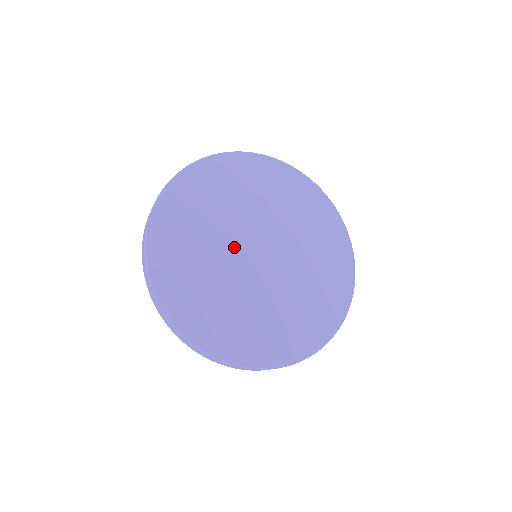
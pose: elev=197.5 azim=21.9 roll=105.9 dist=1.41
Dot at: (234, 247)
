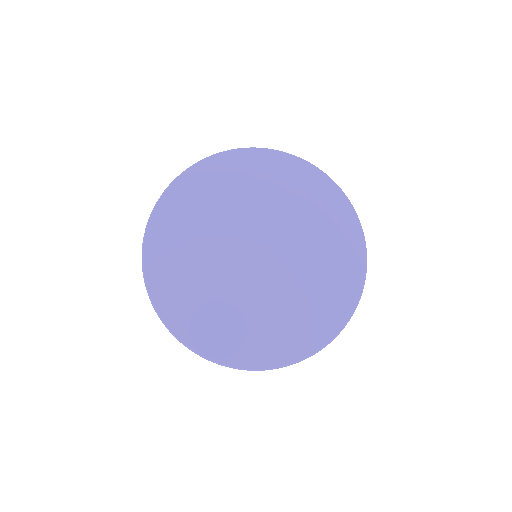
Dot at: (229, 256)
